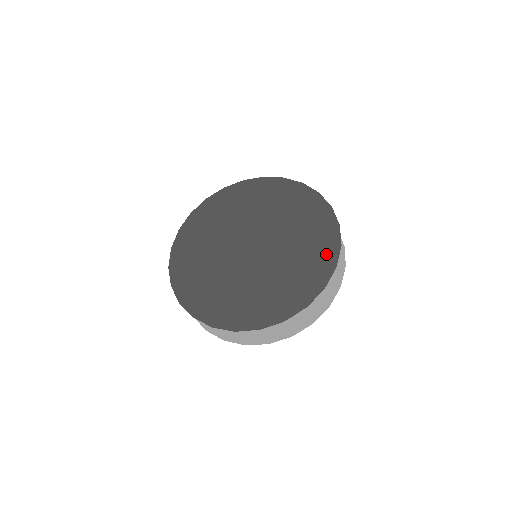
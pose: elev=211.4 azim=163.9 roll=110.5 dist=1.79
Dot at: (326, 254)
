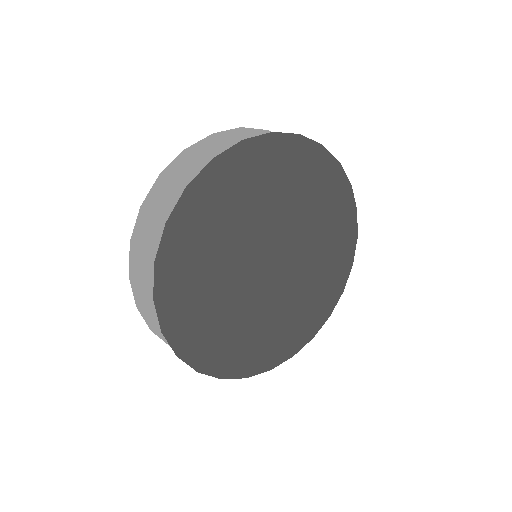
Dot at: (330, 298)
